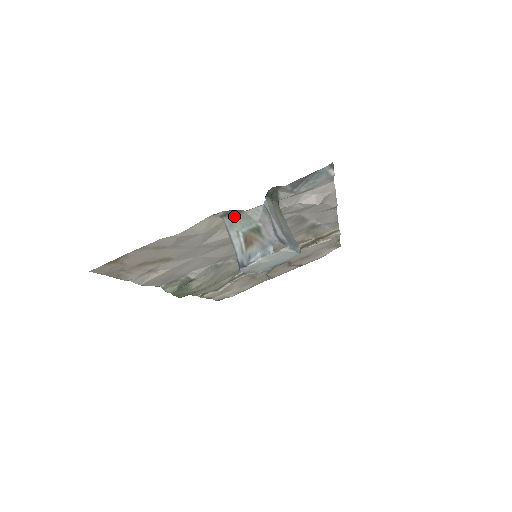
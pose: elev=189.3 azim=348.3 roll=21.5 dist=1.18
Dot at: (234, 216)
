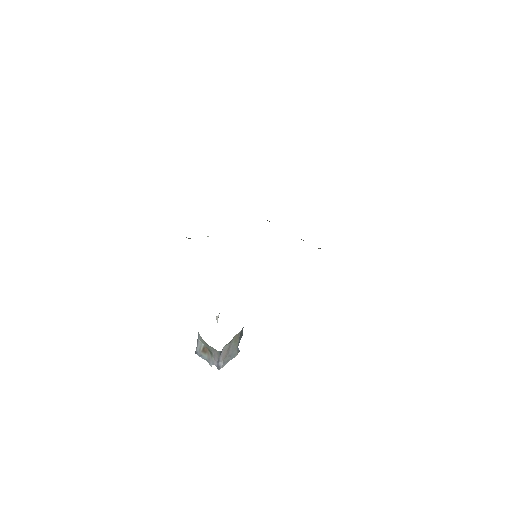
Dot at: occluded
